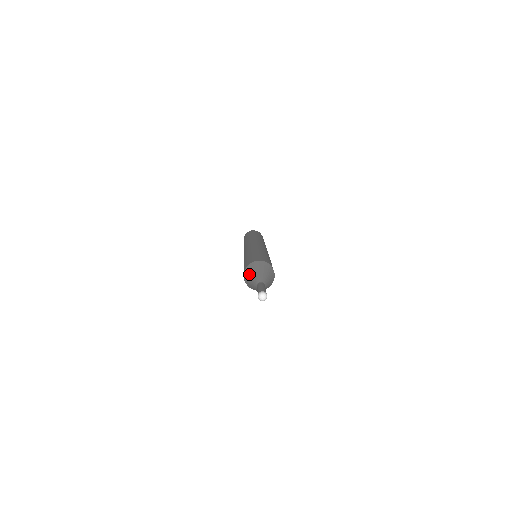
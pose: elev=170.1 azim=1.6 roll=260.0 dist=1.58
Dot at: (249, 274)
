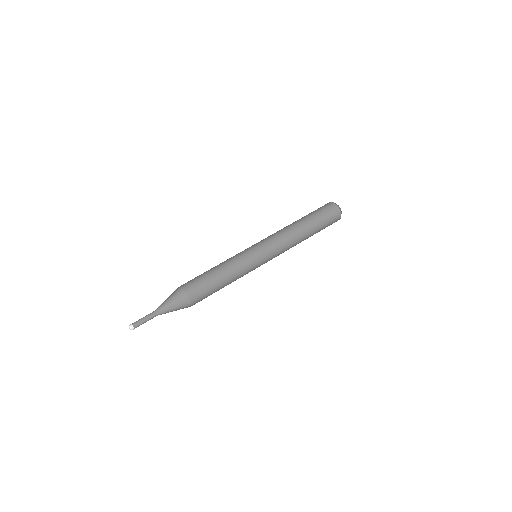
Dot at: occluded
